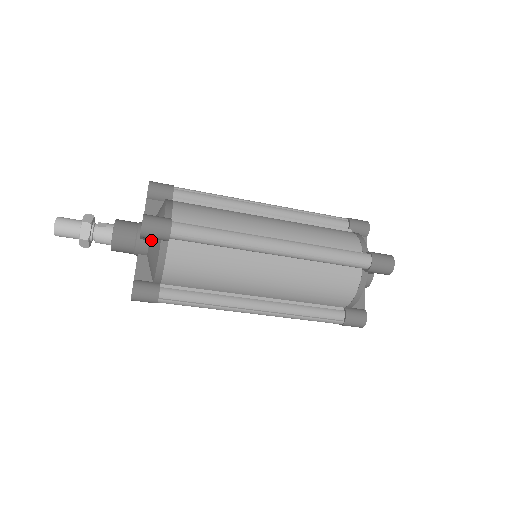
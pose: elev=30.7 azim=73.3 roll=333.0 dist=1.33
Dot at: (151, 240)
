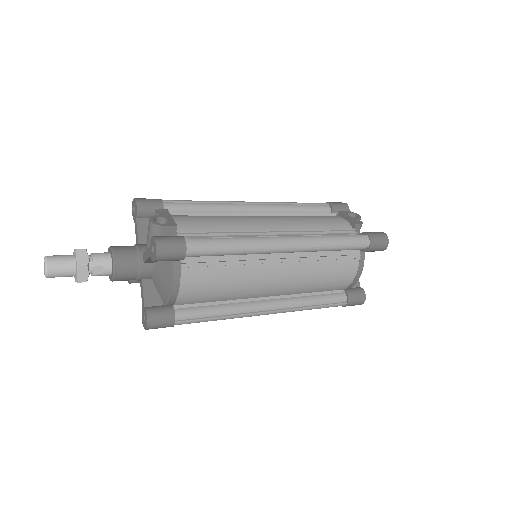
Dot at: occluded
